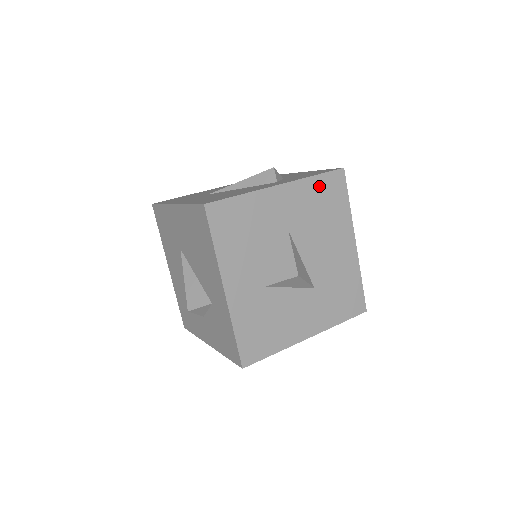
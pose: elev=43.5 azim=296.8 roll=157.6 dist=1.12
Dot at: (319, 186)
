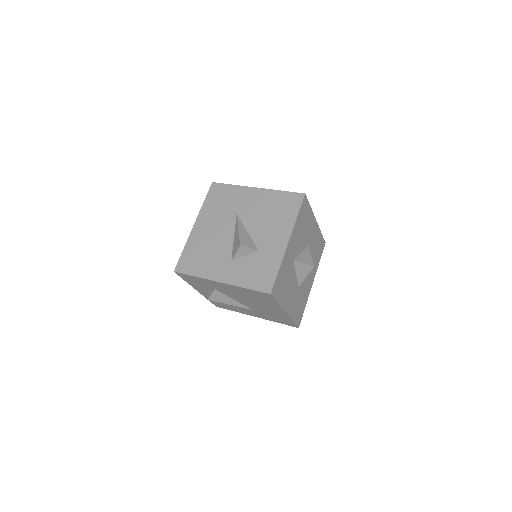
Dot at: (320, 239)
